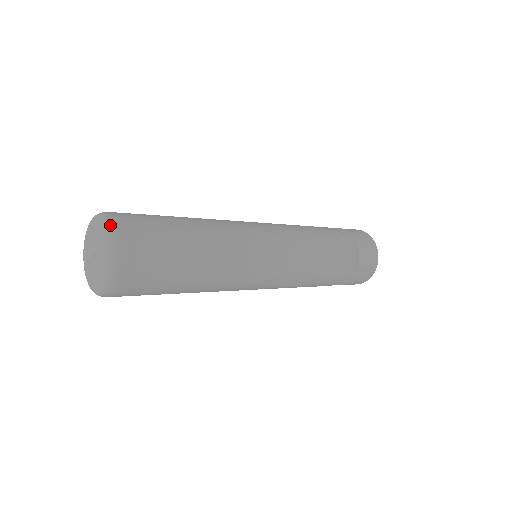
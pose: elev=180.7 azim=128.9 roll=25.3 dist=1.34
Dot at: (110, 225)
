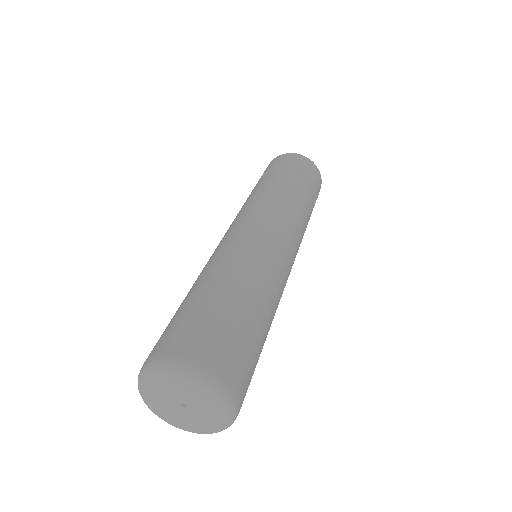
Dot at: (229, 398)
